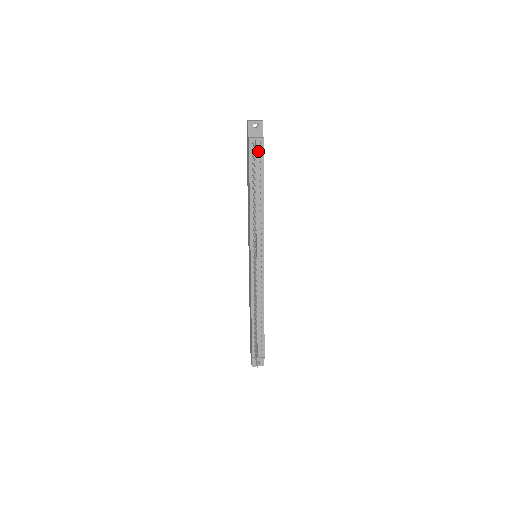
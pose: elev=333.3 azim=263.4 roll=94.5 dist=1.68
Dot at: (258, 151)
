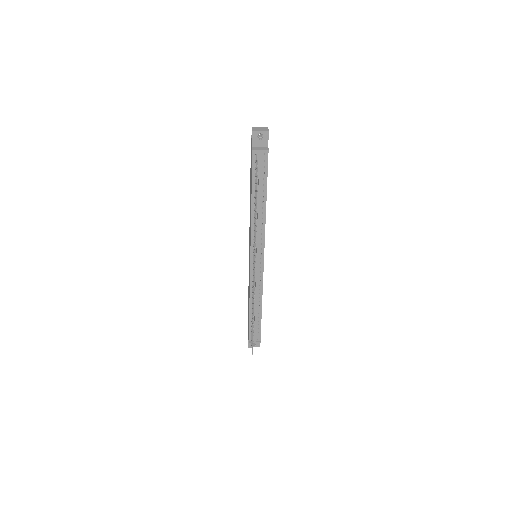
Dot at: (262, 162)
